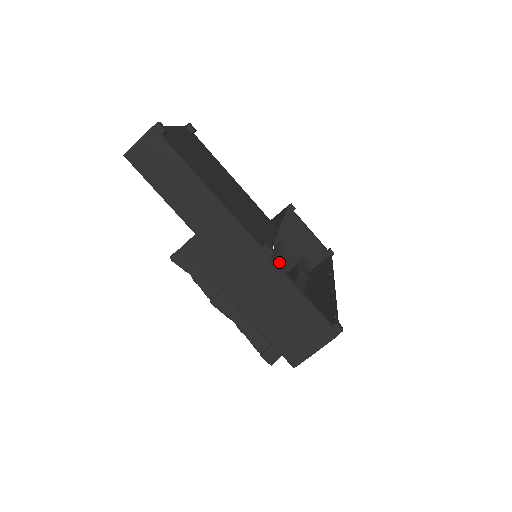
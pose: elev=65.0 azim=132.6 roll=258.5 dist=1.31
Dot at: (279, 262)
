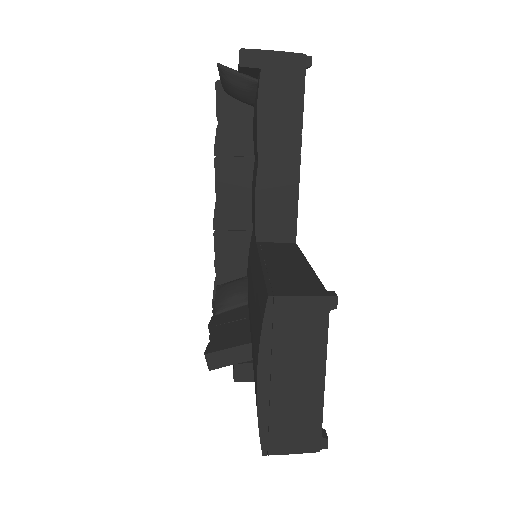
Dot at: (232, 92)
